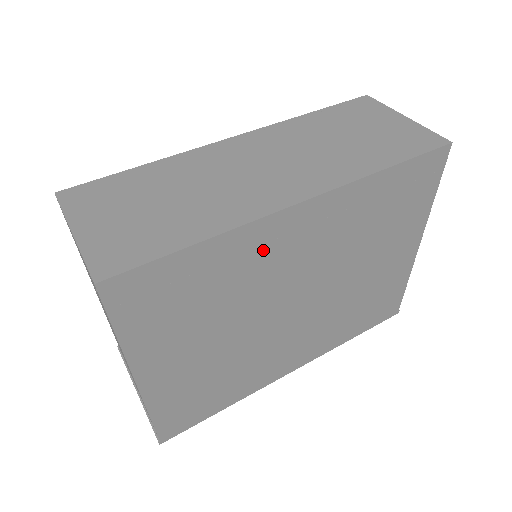
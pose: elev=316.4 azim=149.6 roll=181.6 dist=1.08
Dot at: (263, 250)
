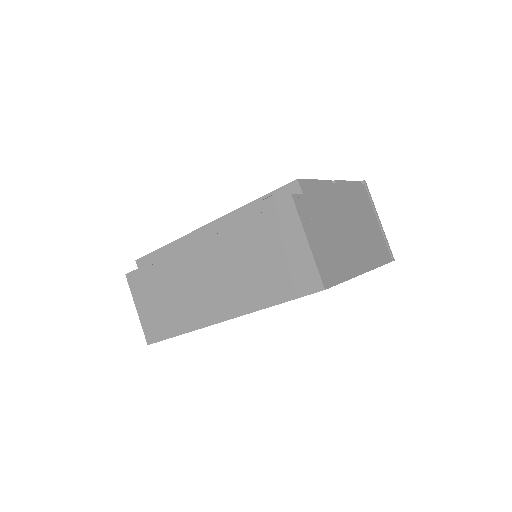
Dot at: occluded
